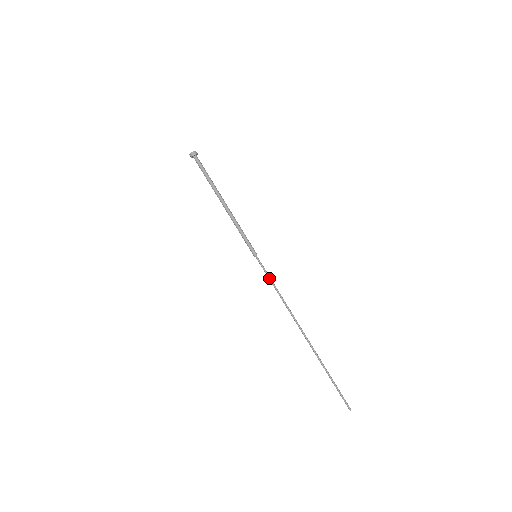
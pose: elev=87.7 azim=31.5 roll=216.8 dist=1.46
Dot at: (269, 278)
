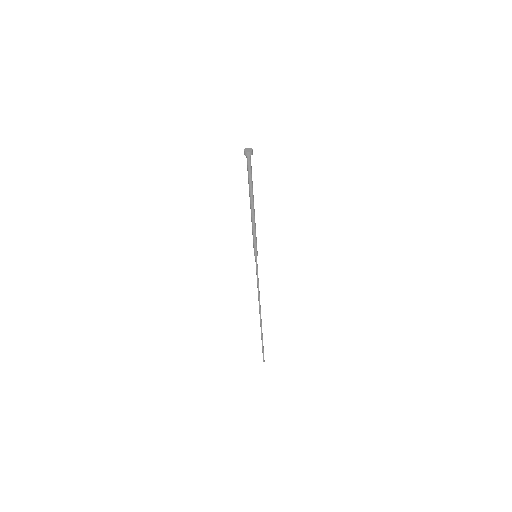
Dot at: (256, 274)
